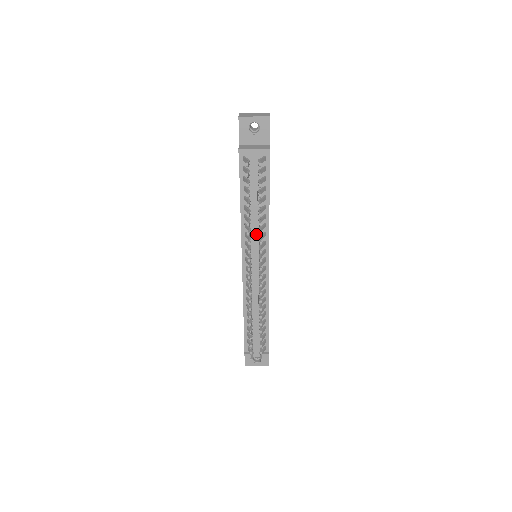
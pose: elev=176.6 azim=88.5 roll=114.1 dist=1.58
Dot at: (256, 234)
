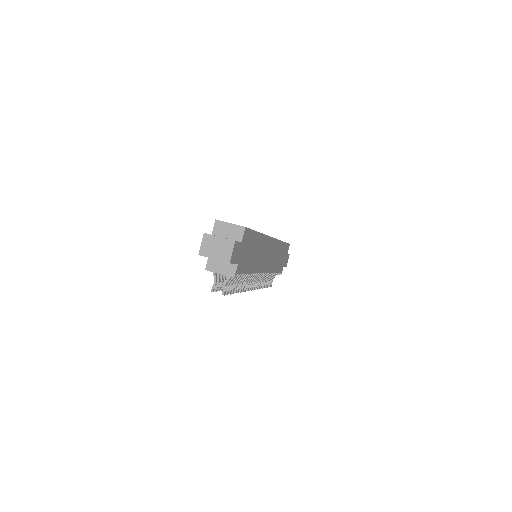
Dot at: occluded
